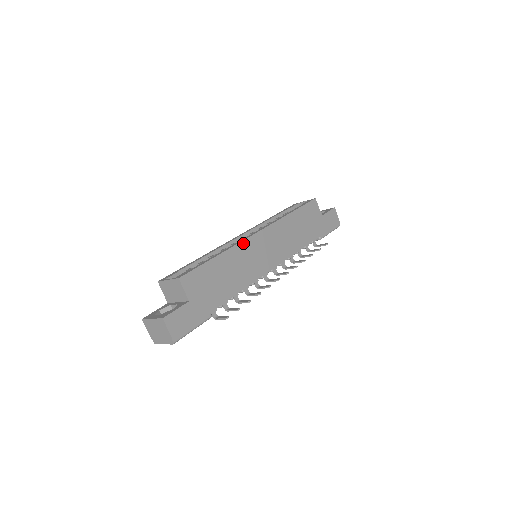
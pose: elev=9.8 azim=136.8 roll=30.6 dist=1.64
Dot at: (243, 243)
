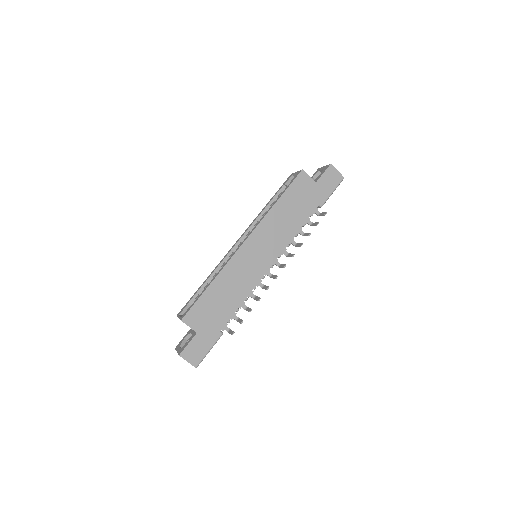
Dot at: (232, 260)
